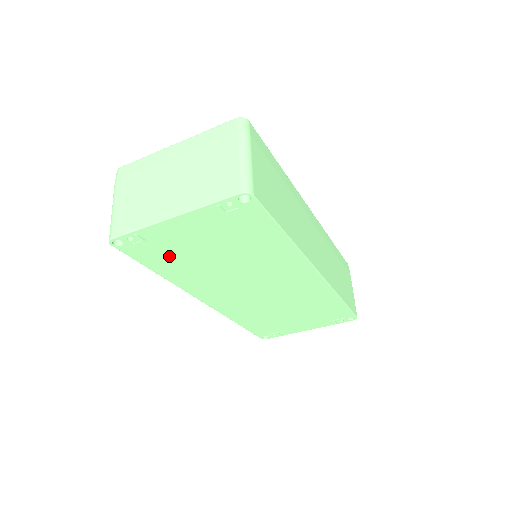
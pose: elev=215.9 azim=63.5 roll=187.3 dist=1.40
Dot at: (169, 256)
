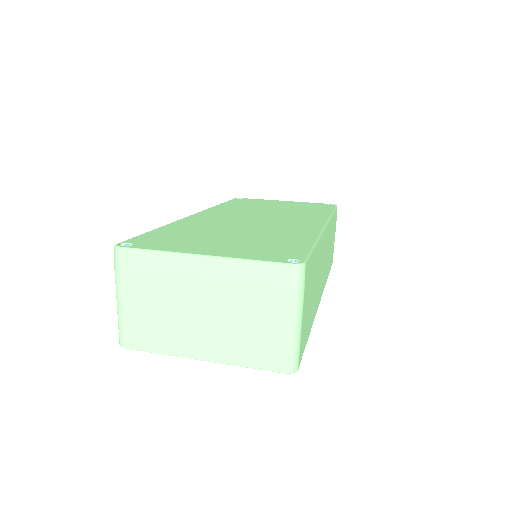
Dot at: occluded
